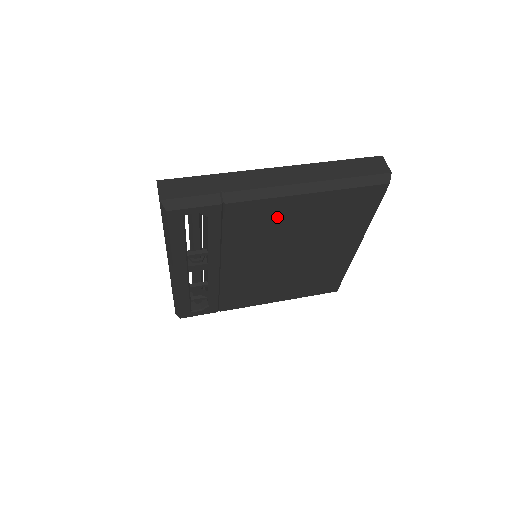
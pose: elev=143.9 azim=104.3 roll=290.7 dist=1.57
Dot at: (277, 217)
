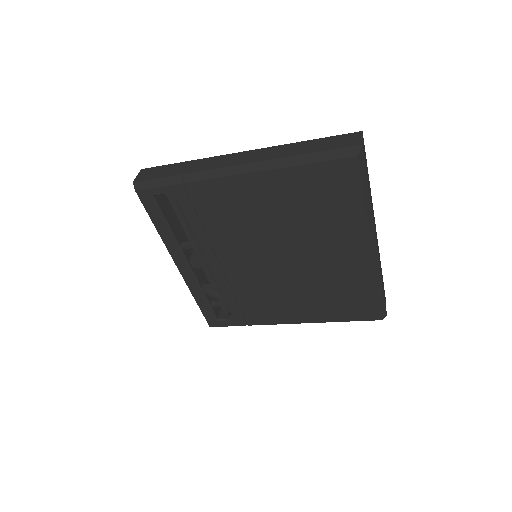
Dot at: (244, 202)
